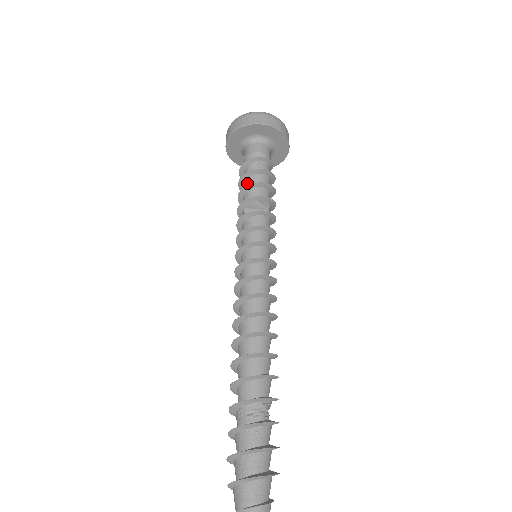
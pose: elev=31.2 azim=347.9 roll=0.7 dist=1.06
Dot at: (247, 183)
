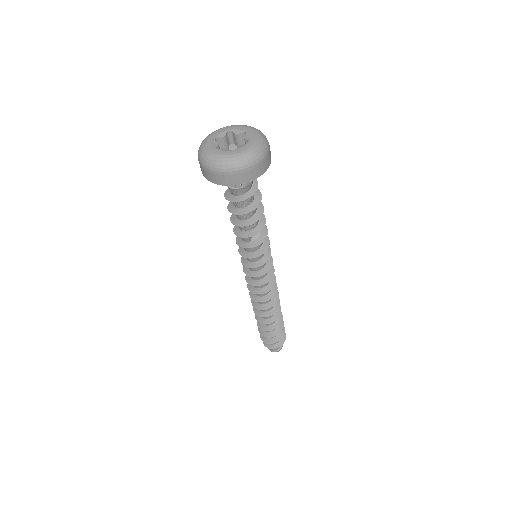
Dot at: (247, 215)
